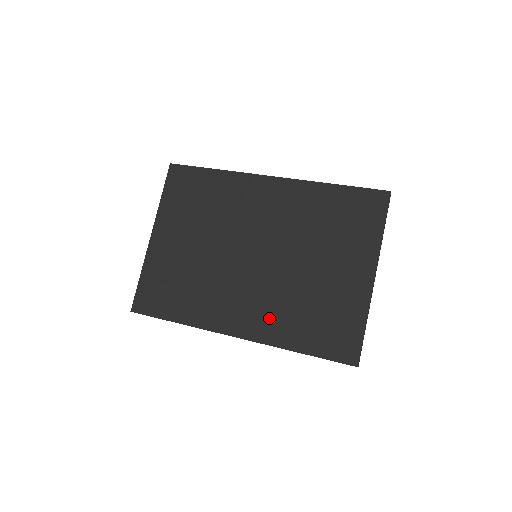
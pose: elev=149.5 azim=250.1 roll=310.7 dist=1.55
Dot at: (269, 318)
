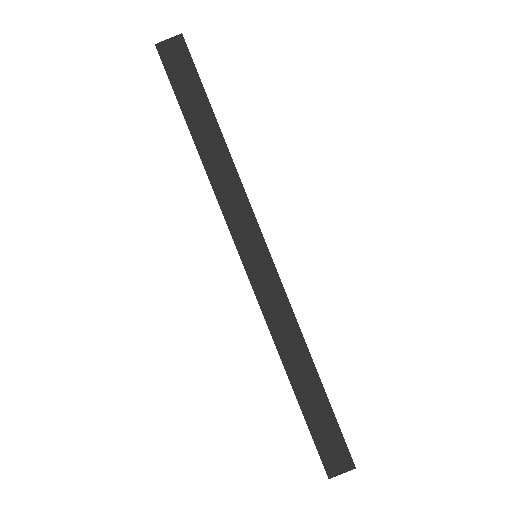
Dot at: occluded
